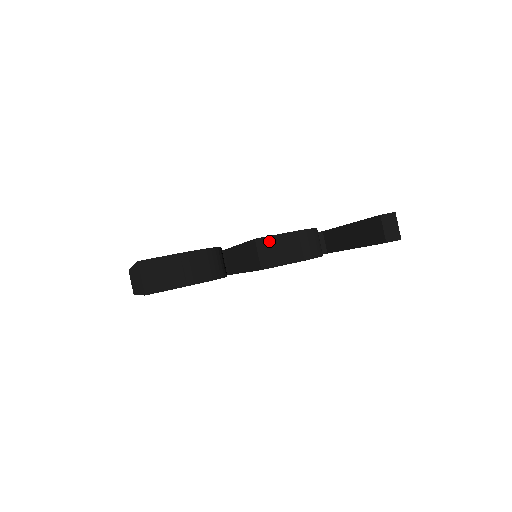
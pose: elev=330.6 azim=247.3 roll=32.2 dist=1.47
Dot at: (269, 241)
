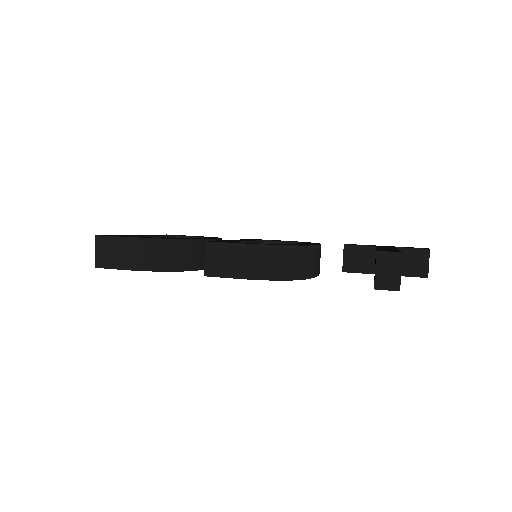
Dot at: (220, 248)
